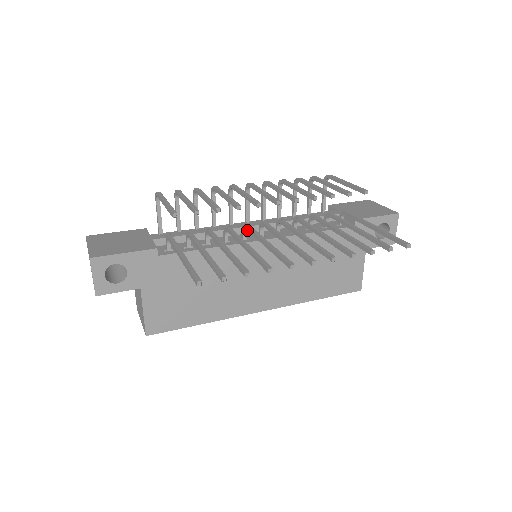
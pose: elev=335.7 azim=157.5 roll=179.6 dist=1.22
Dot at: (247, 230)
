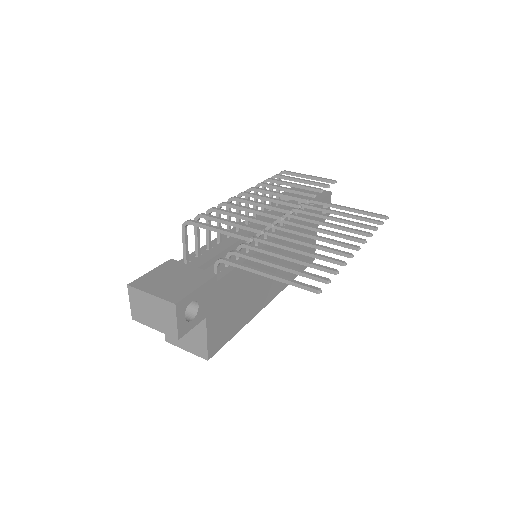
Dot at: (268, 235)
